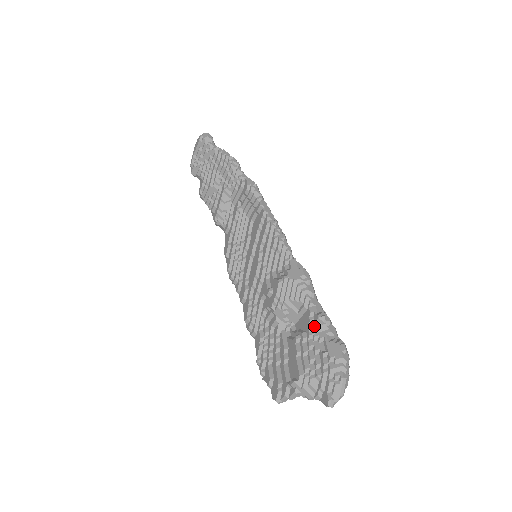
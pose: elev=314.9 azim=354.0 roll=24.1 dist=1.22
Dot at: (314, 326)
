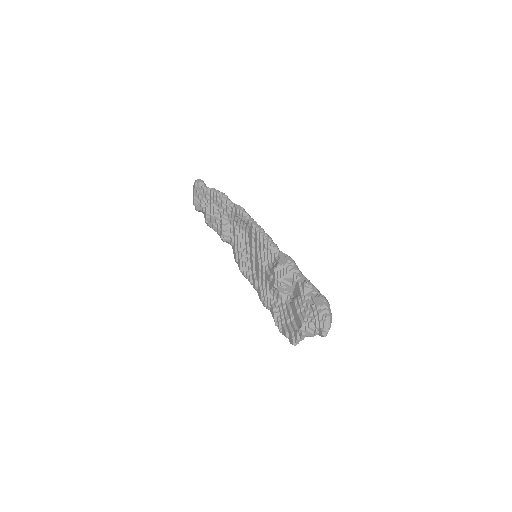
Dot at: (303, 291)
